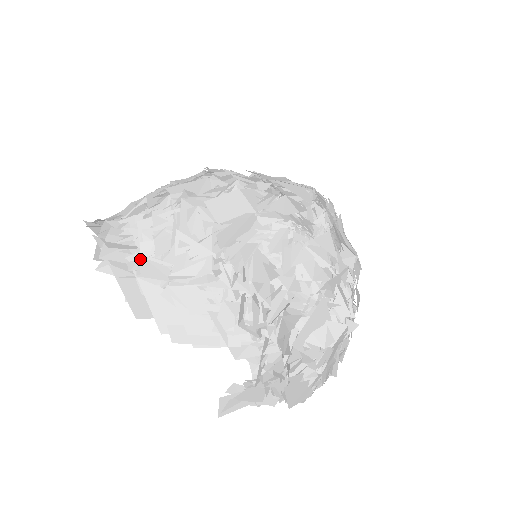
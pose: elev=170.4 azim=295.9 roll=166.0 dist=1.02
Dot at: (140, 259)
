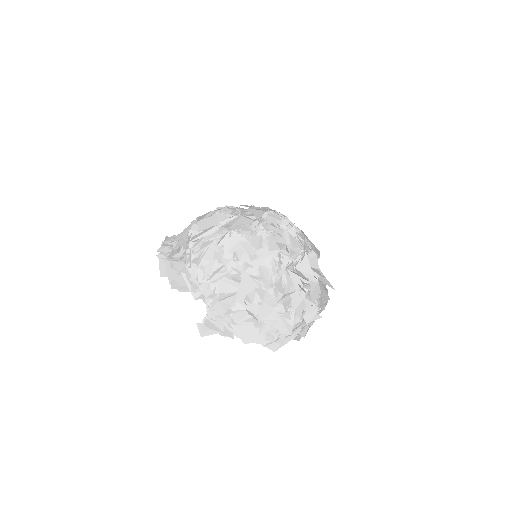
Dot at: (172, 251)
